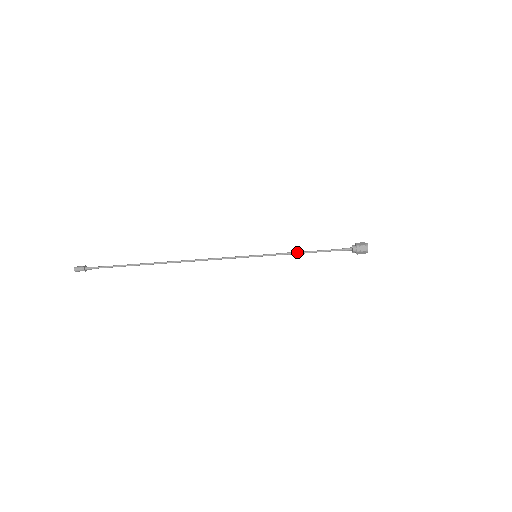
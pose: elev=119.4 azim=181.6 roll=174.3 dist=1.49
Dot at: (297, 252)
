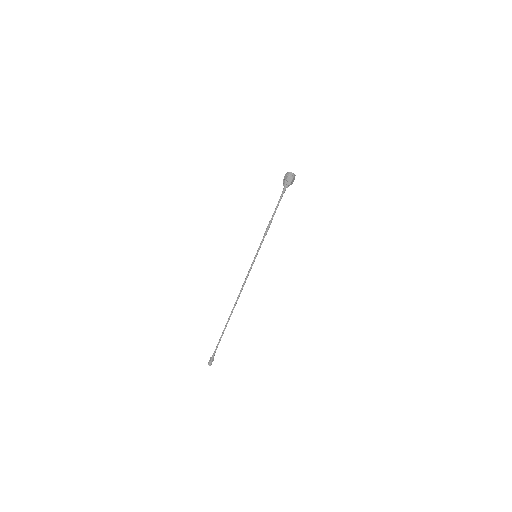
Dot at: (267, 228)
